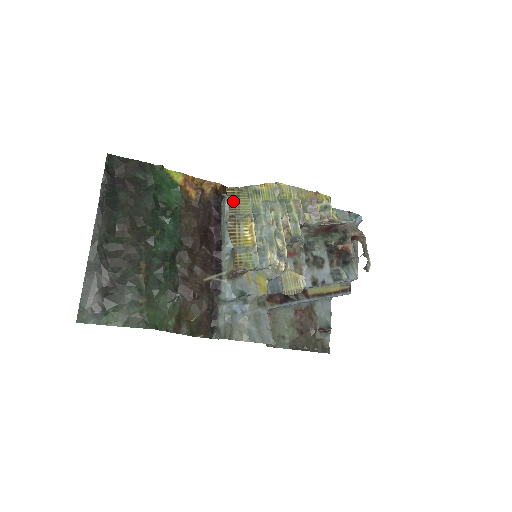
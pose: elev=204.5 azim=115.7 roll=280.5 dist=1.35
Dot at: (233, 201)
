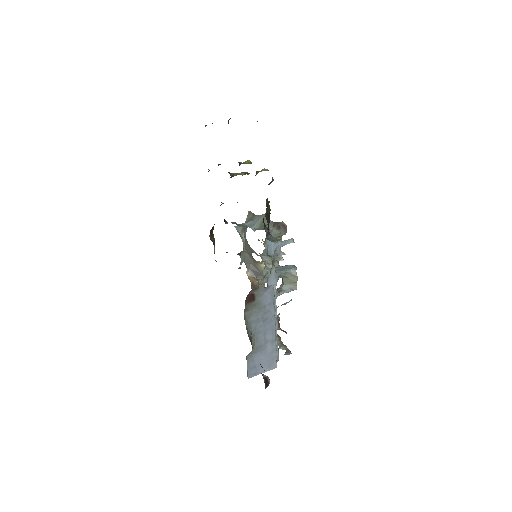
Dot at: occluded
